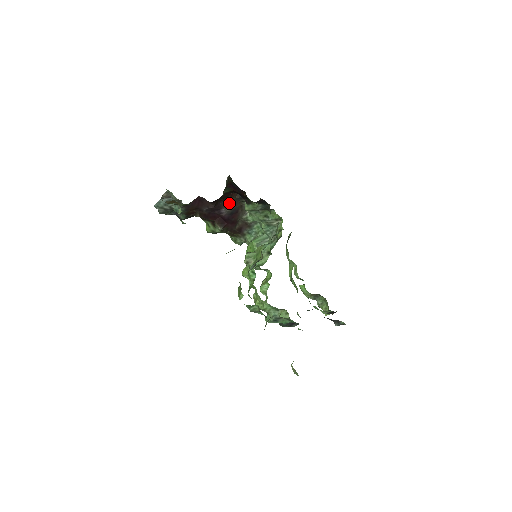
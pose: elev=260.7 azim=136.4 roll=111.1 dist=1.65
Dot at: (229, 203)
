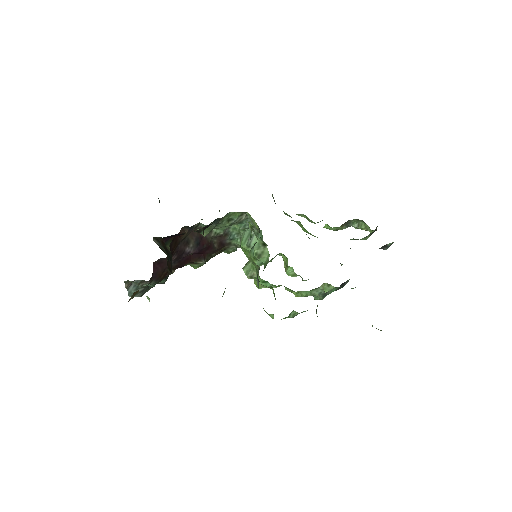
Dot at: (186, 240)
